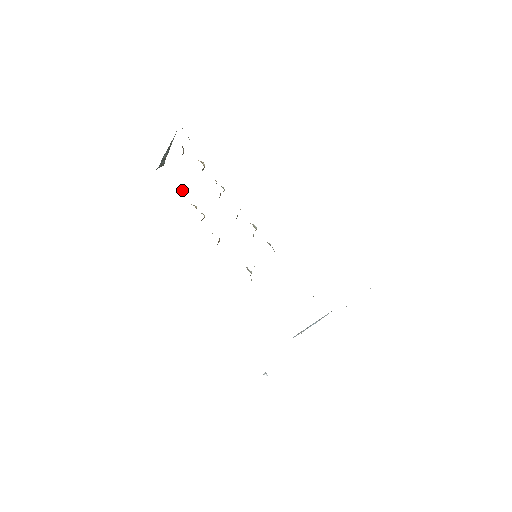
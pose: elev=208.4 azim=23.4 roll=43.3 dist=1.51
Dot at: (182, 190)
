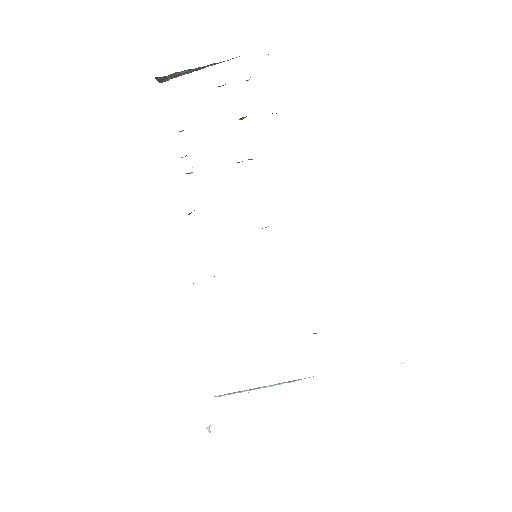
Dot at: occluded
